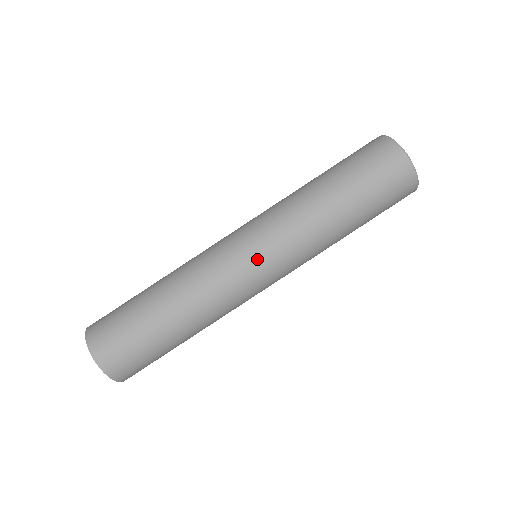
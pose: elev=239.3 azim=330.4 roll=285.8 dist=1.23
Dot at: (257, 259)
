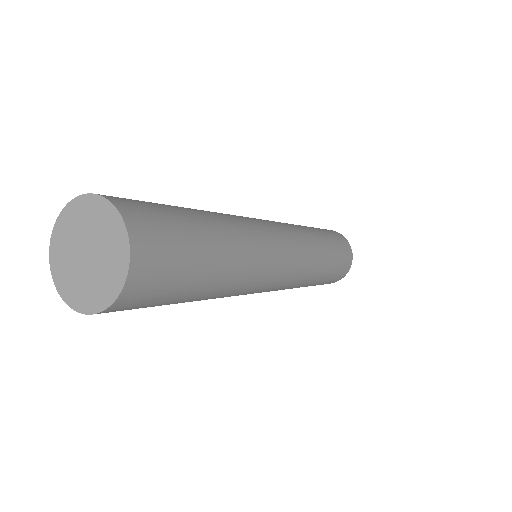
Dot at: (289, 252)
